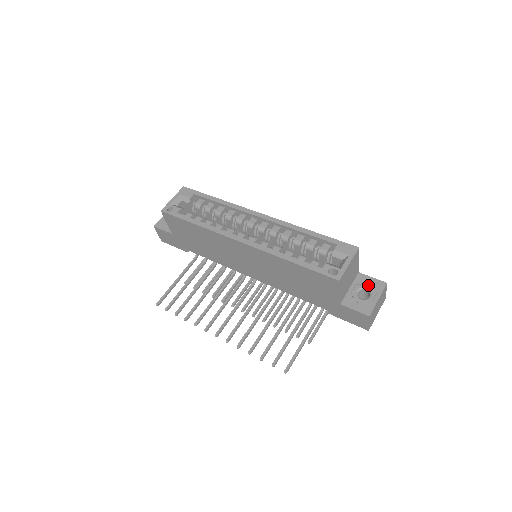
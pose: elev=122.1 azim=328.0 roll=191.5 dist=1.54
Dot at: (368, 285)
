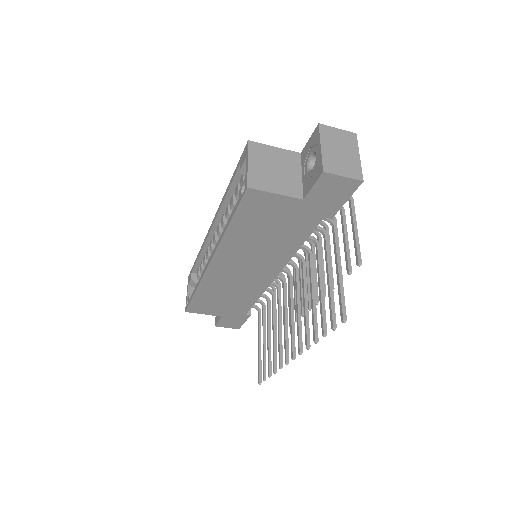
Dot at: (310, 150)
